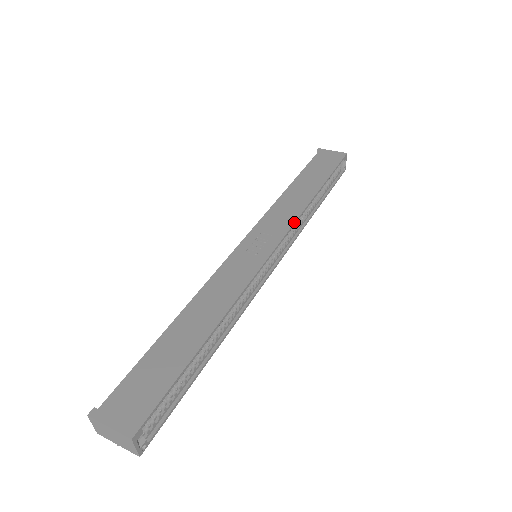
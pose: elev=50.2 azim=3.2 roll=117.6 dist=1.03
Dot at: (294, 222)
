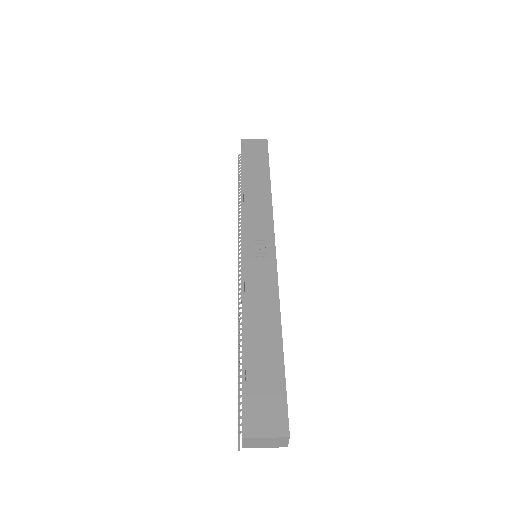
Dot at: occluded
